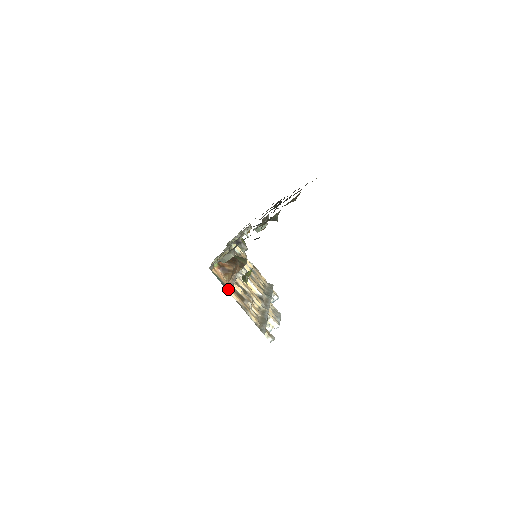
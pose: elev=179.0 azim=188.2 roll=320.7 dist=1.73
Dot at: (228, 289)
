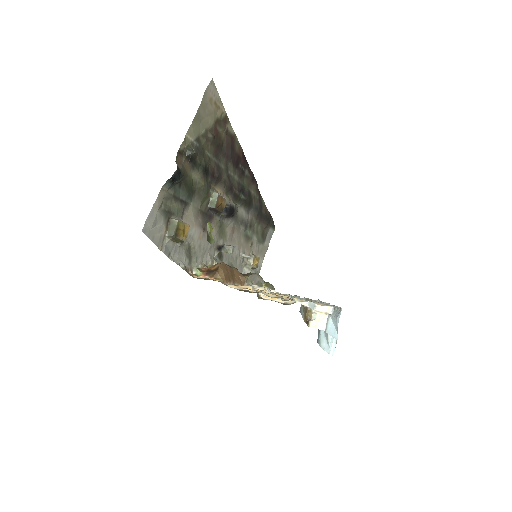
Dot at: (221, 282)
